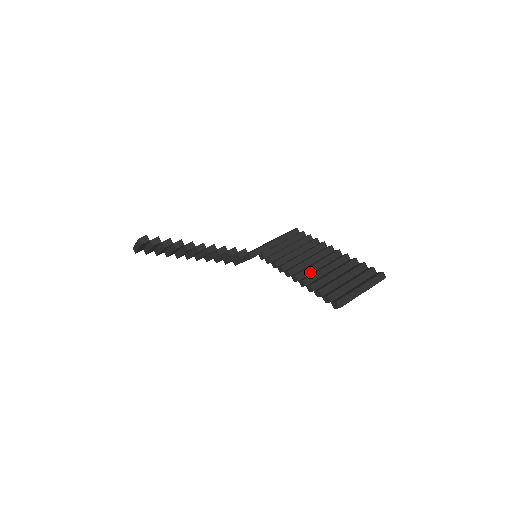
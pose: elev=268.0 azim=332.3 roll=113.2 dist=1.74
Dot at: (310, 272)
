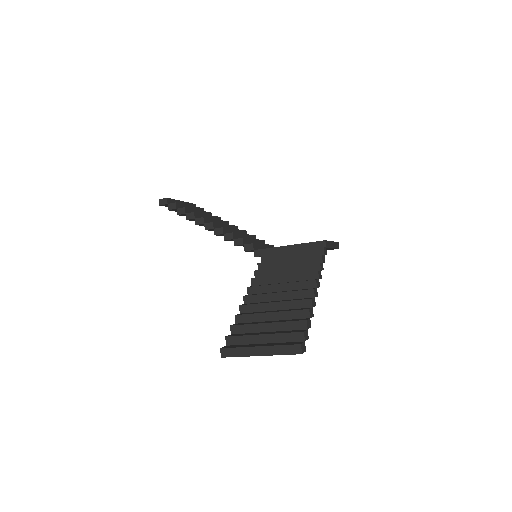
Dot at: (262, 300)
